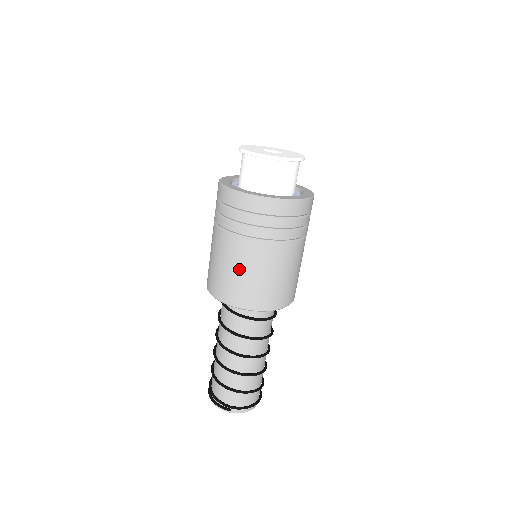
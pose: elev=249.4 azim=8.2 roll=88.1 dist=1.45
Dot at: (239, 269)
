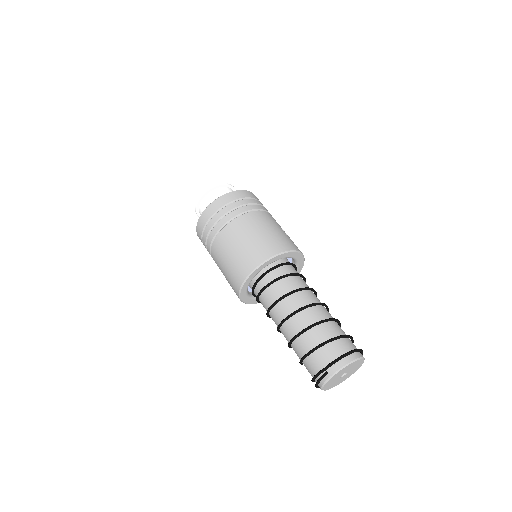
Dot at: (227, 257)
